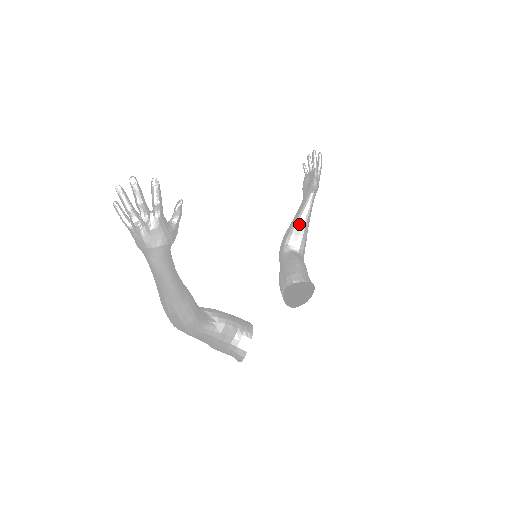
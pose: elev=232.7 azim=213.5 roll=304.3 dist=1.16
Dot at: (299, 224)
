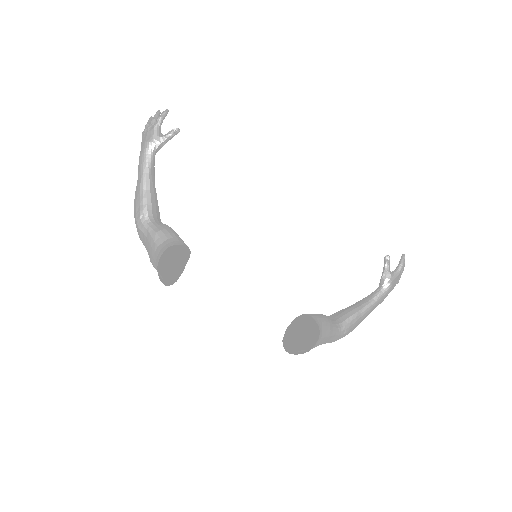
Dot at: (353, 305)
